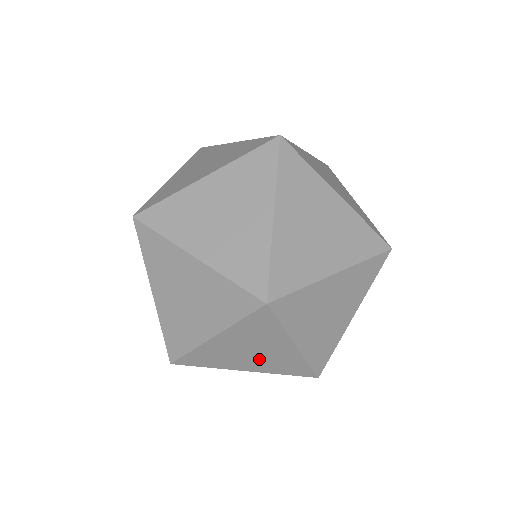
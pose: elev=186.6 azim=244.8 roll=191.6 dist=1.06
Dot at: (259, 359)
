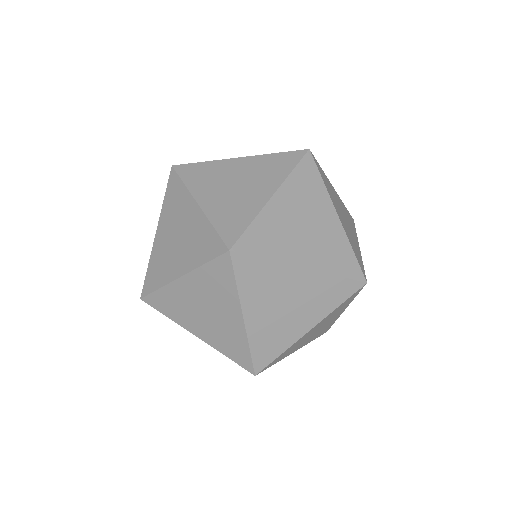
Dot at: (300, 308)
